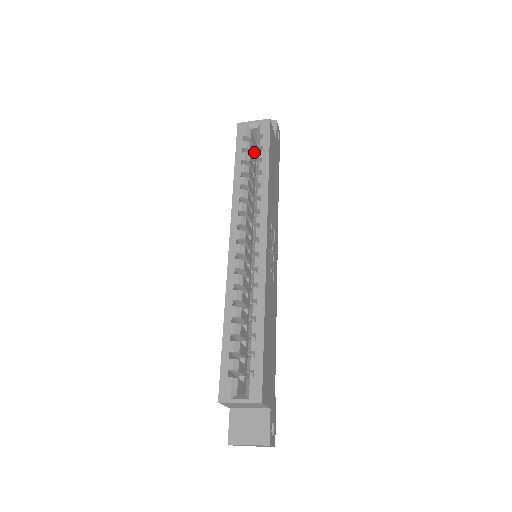
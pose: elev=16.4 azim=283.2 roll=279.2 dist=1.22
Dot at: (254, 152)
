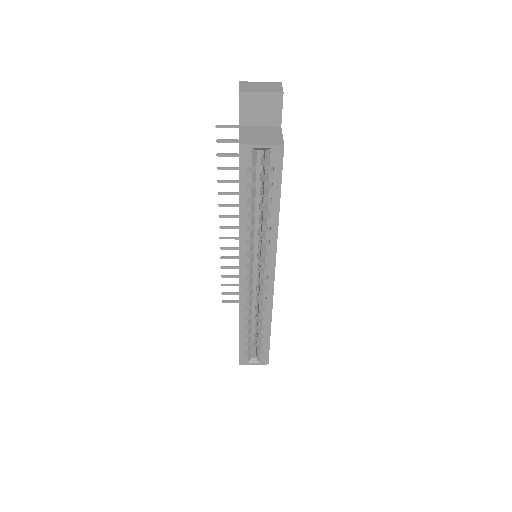
Dot at: occluded
